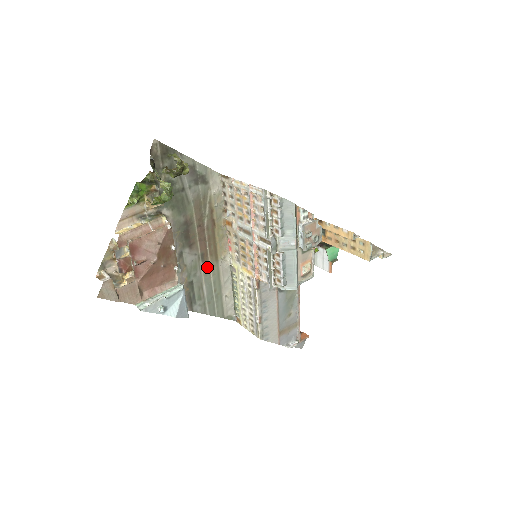
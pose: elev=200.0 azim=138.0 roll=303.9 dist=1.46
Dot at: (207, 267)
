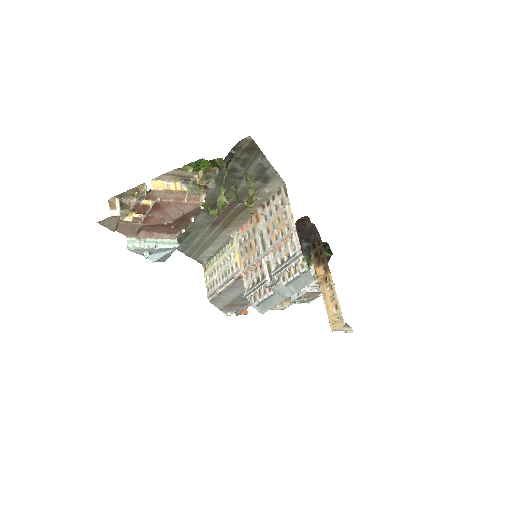
Dot at: (211, 229)
